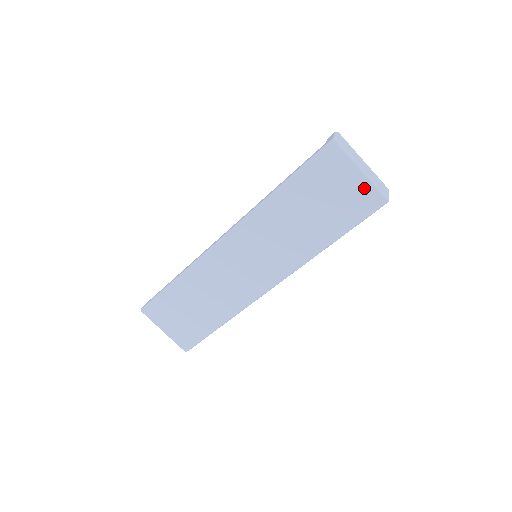
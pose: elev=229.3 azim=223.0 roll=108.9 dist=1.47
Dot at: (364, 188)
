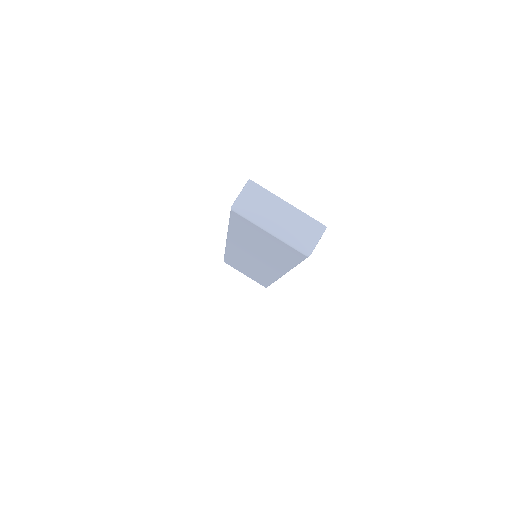
Dot at: (282, 244)
